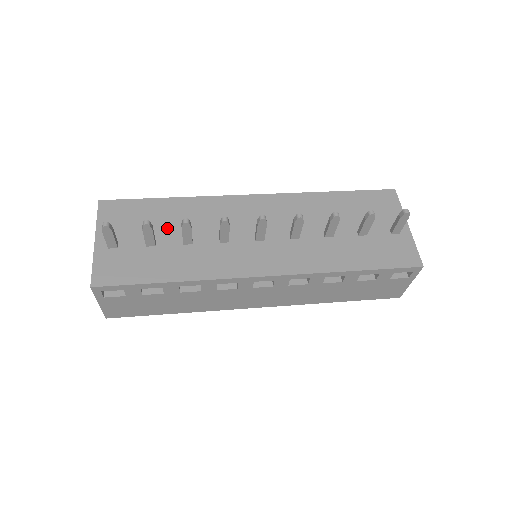
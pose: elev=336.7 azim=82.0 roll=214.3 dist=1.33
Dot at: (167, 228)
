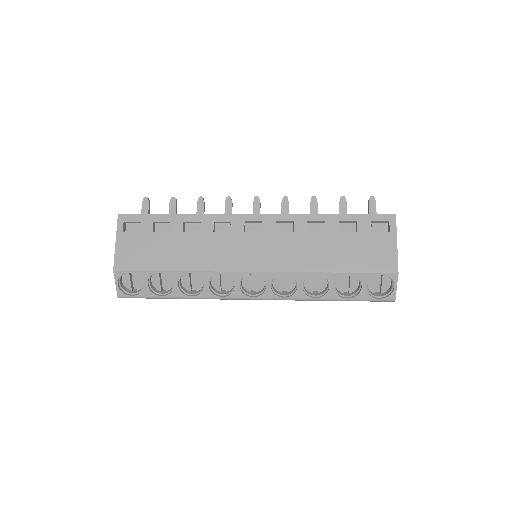
Dot at: occluded
